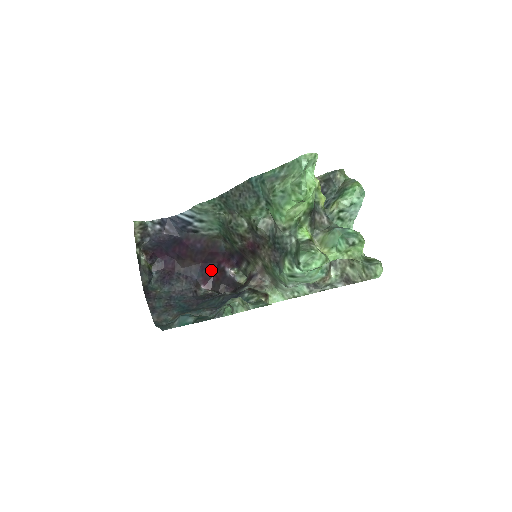
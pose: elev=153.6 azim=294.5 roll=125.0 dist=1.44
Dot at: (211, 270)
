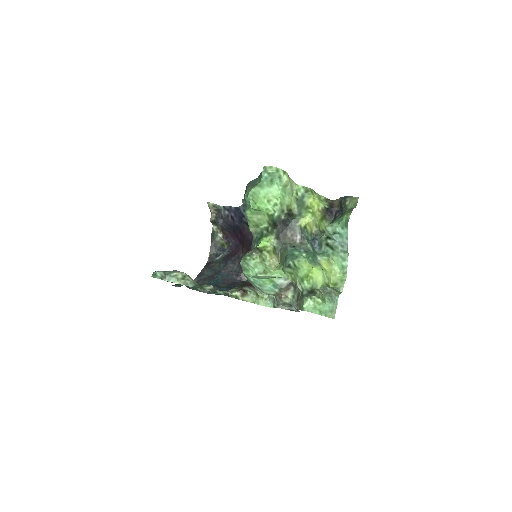
Dot at: occluded
